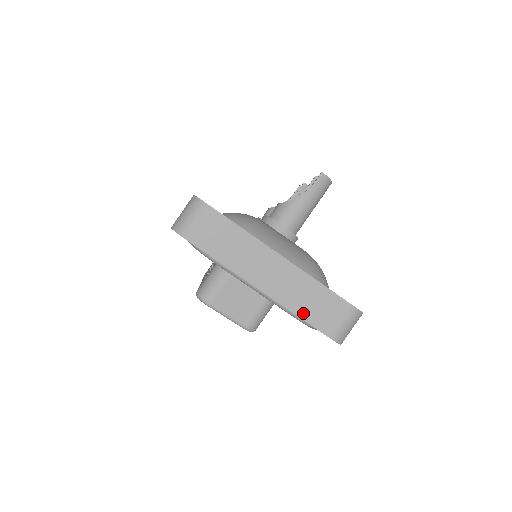
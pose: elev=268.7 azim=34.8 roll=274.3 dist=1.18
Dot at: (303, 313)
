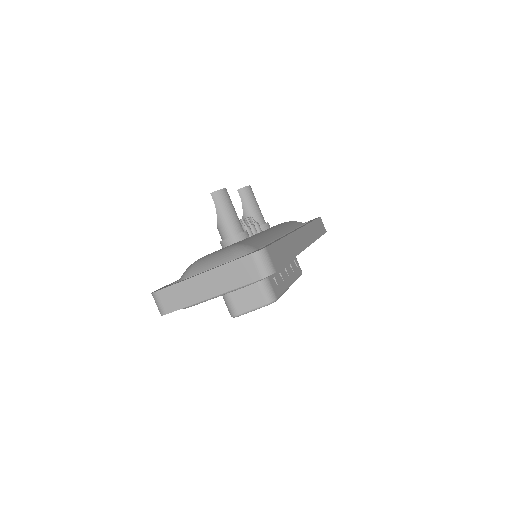
Dot at: (238, 284)
